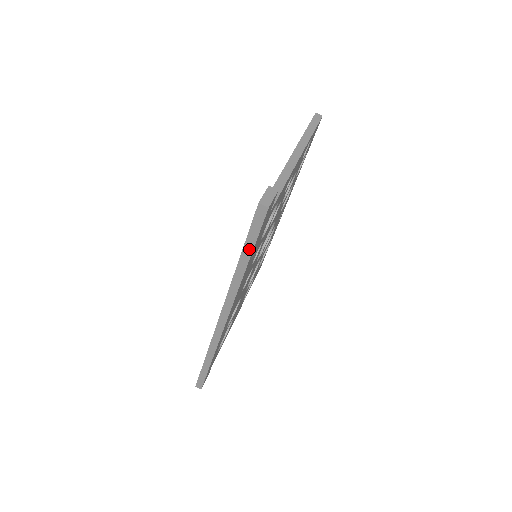
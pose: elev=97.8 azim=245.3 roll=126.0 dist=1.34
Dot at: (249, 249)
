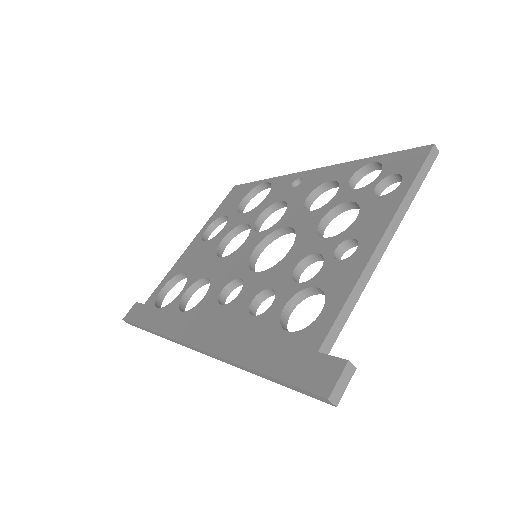
Dot at: (276, 381)
